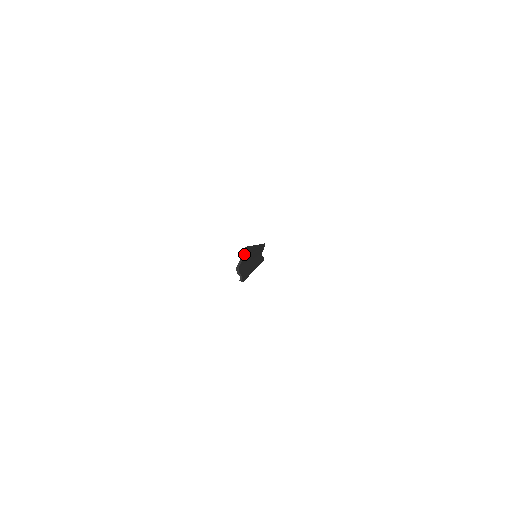
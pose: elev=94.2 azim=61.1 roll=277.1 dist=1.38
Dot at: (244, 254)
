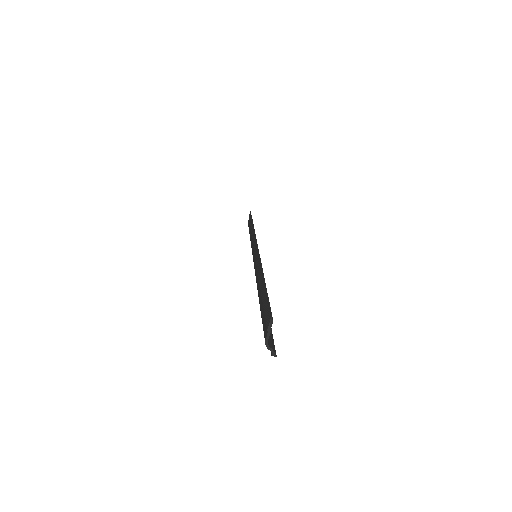
Dot at: (271, 325)
